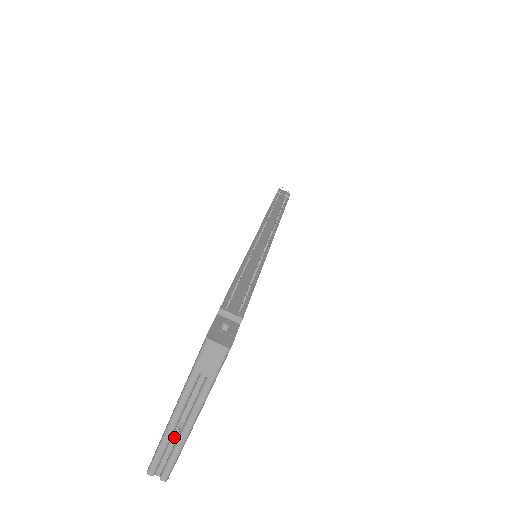
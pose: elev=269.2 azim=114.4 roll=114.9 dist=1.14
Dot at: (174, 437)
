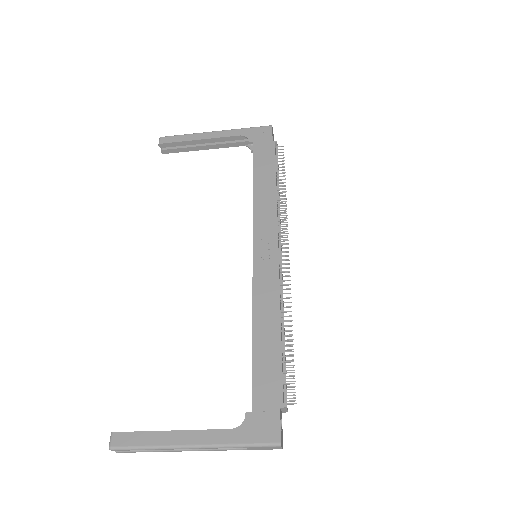
Dot at: (165, 446)
